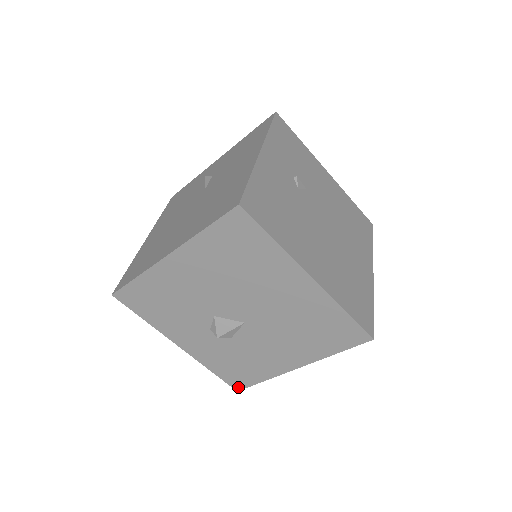
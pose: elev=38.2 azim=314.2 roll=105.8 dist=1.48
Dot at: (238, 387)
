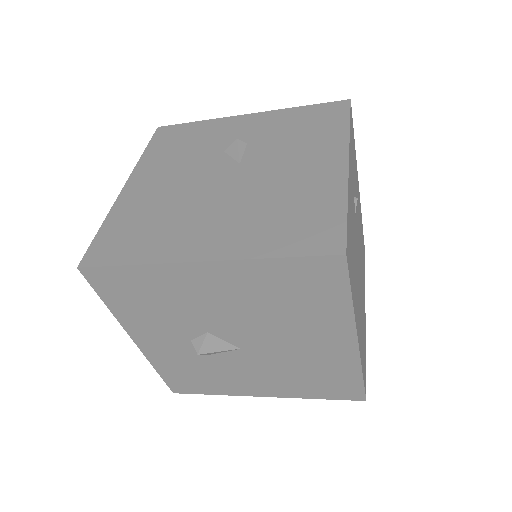
Dot at: (178, 390)
